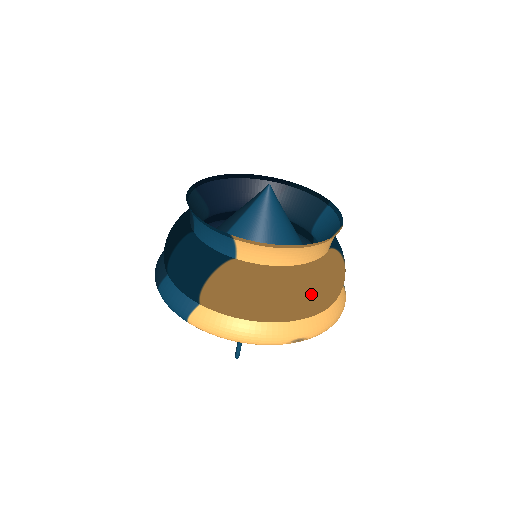
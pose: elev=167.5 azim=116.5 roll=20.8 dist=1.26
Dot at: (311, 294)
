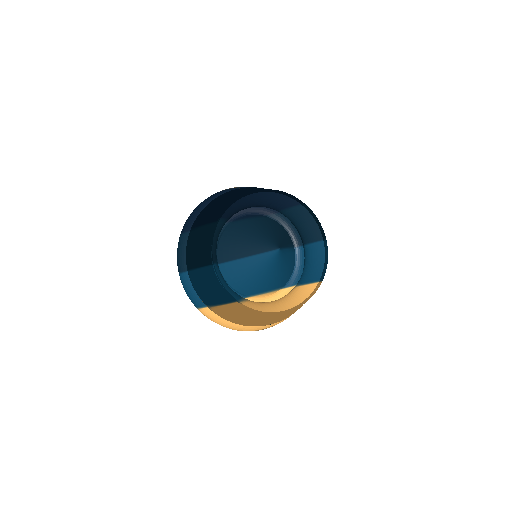
Dot at: (282, 319)
